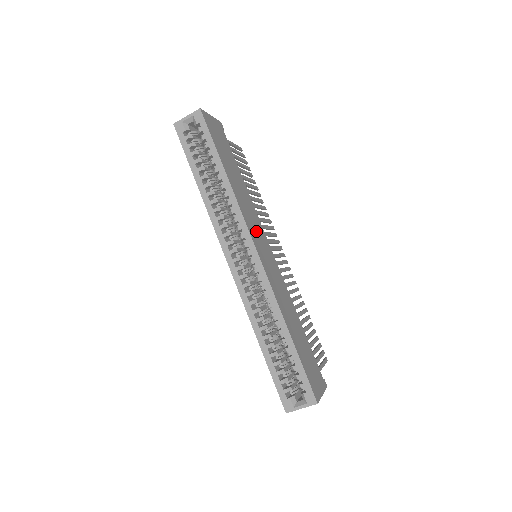
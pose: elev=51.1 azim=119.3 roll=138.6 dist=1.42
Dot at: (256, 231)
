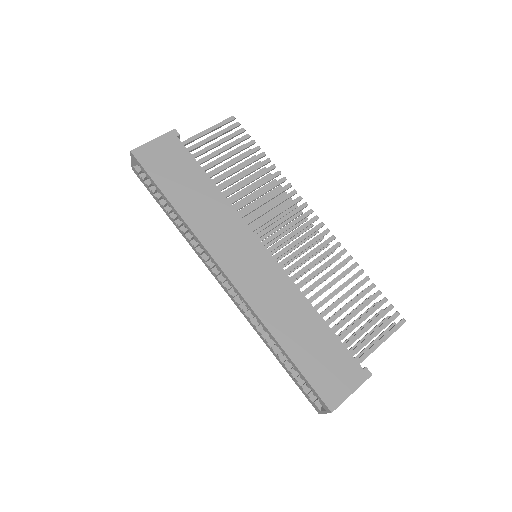
Dot at: (230, 243)
